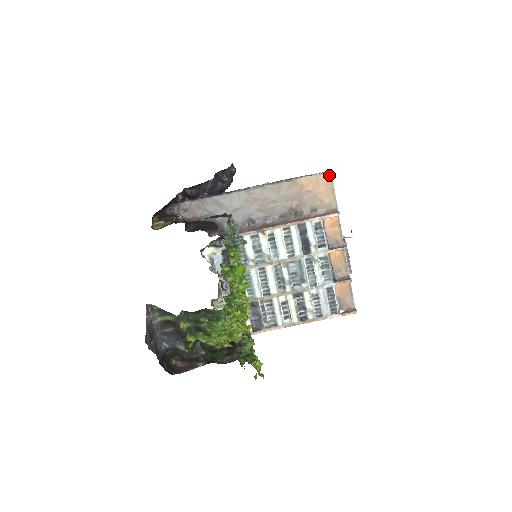
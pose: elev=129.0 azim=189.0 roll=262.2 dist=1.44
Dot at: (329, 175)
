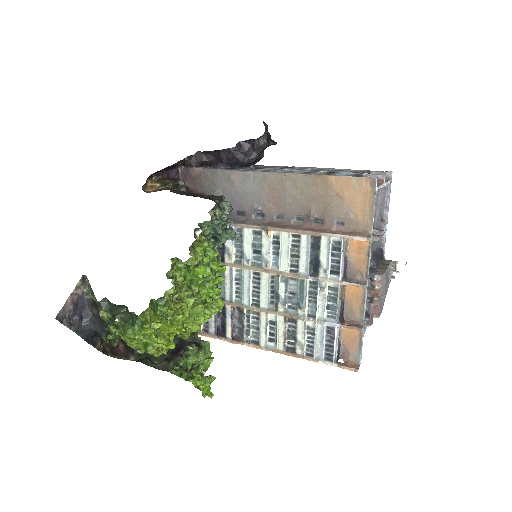
Dot at: (372, 182)
